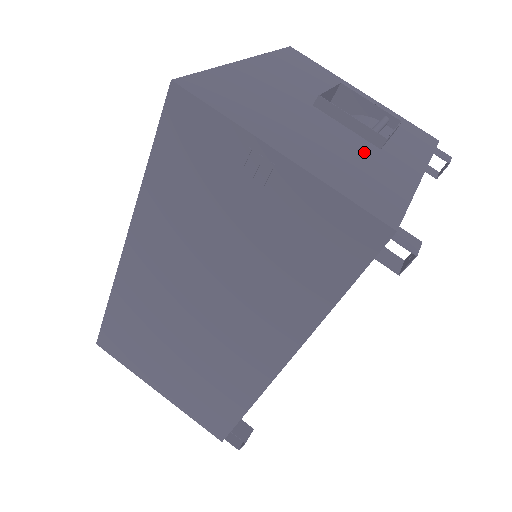
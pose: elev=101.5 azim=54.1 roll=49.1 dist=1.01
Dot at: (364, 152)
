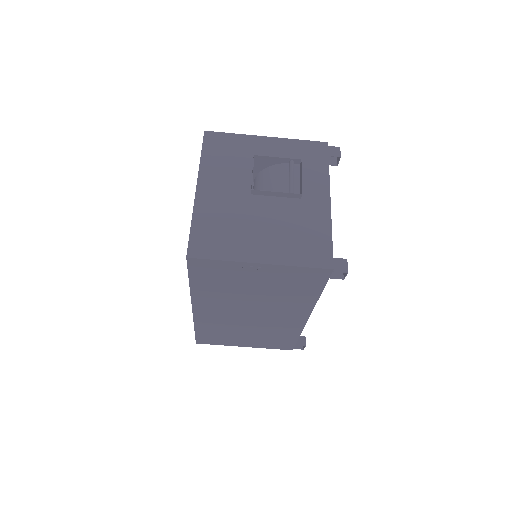
Dot at: (294, 213)
